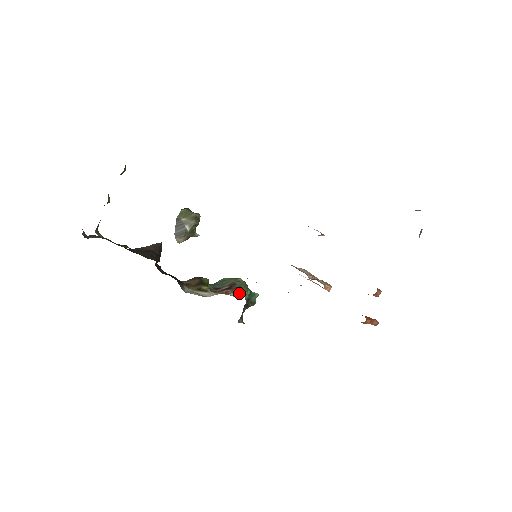
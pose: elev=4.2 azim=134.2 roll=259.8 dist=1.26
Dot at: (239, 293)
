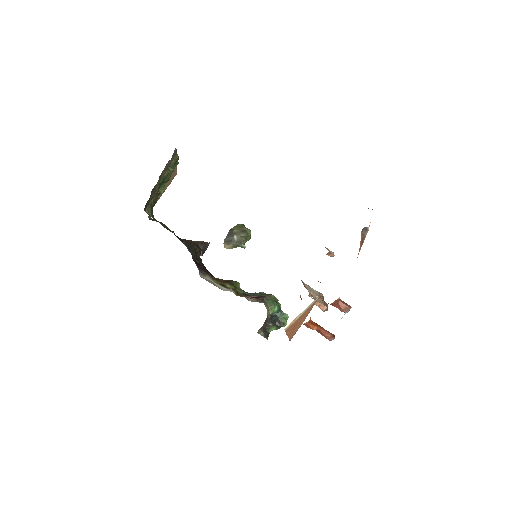
Dot at: (258, 301)
